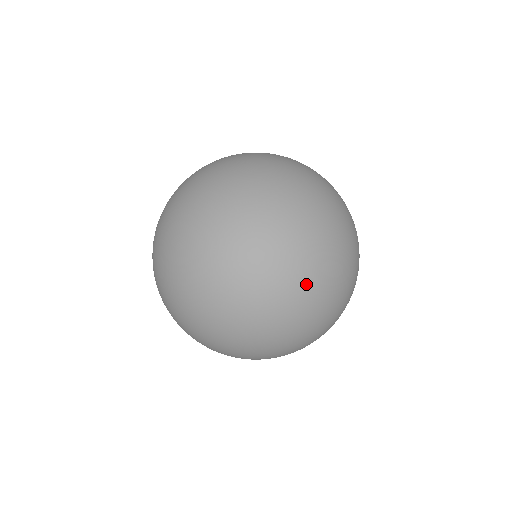
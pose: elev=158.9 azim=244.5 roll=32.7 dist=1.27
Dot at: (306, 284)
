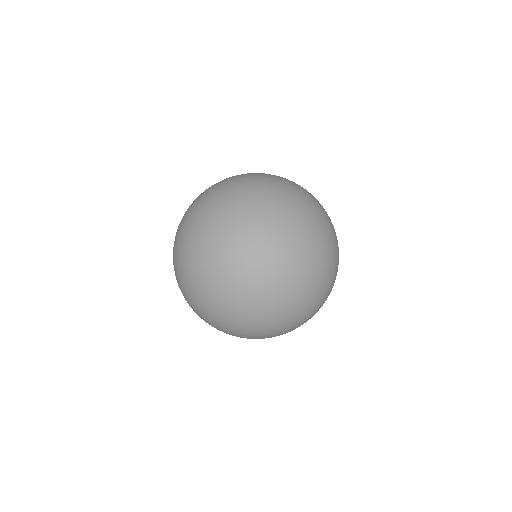
Dot at: occluded
